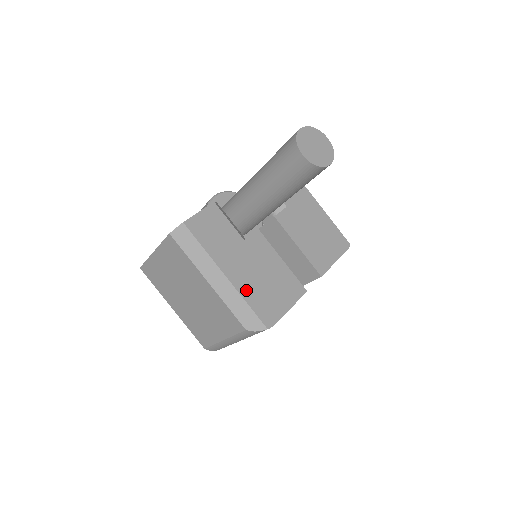
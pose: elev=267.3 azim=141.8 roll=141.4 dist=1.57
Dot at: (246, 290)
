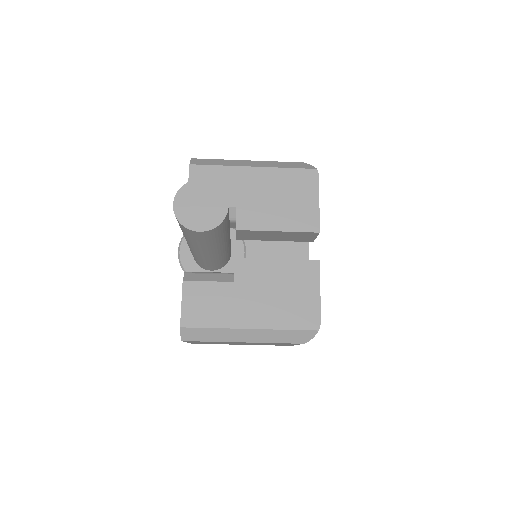
Dot at: (274, 321)
